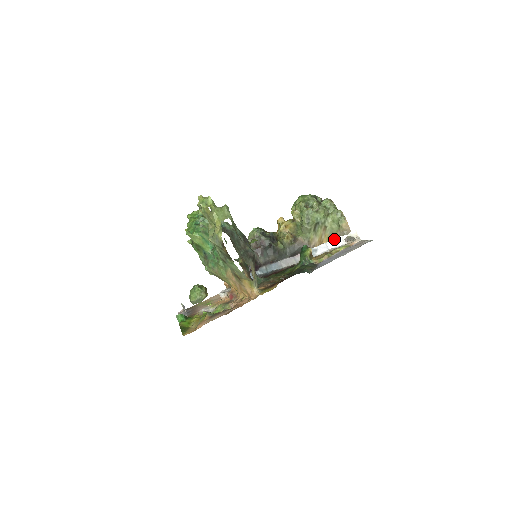
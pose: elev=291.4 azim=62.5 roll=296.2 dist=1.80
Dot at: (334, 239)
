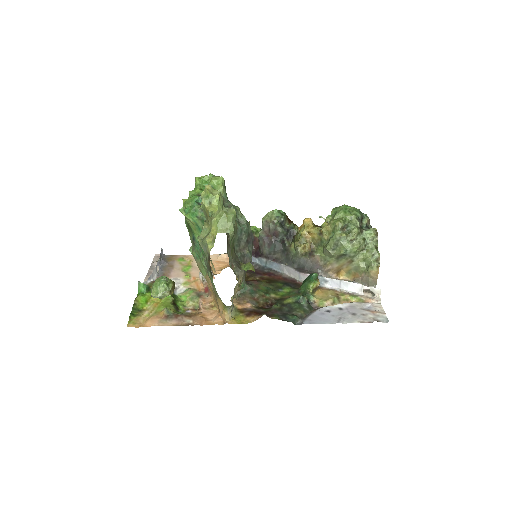
Dot at: (352, 282)
